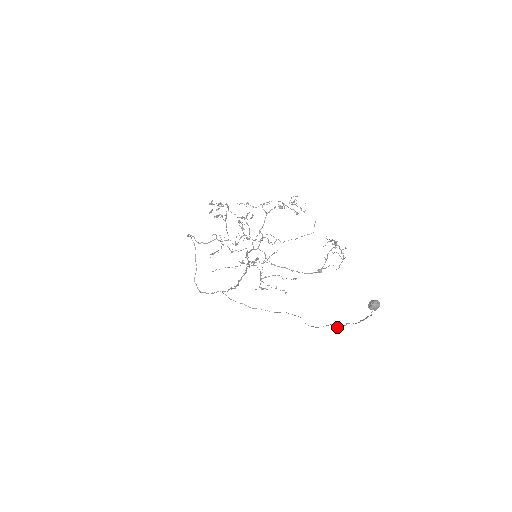
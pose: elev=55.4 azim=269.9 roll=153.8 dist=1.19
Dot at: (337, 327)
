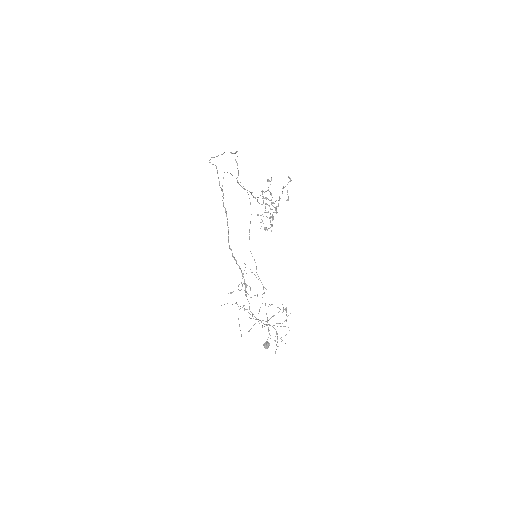
Dot at: occluded
